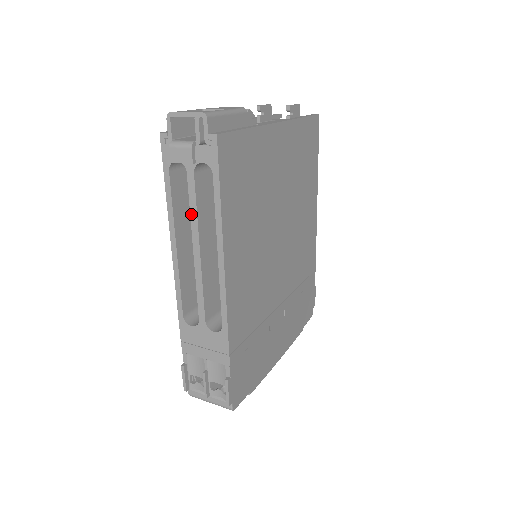
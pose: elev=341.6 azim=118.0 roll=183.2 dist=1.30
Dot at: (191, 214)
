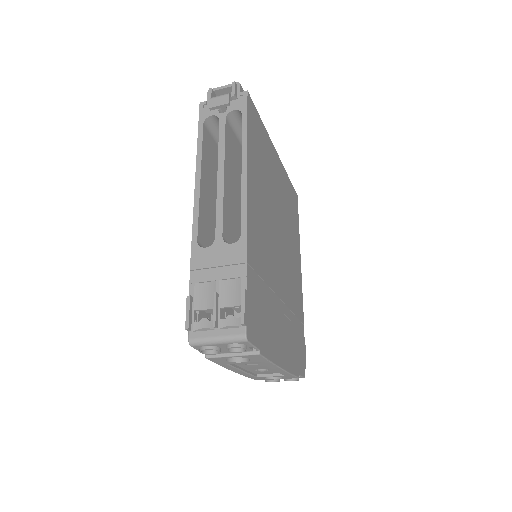
Dot at: (219, 147)
